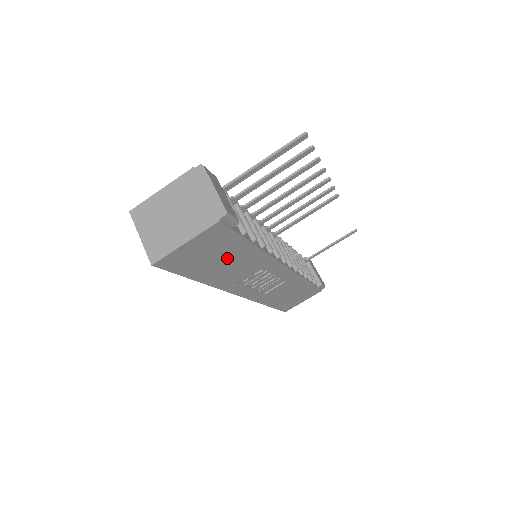
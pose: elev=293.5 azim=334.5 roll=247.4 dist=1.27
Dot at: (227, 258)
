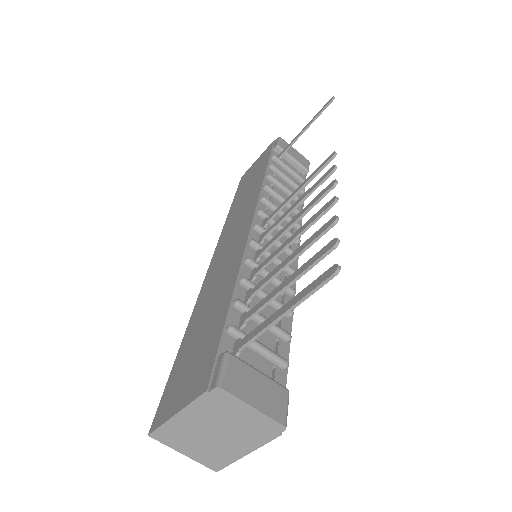
Dot at: occluded
